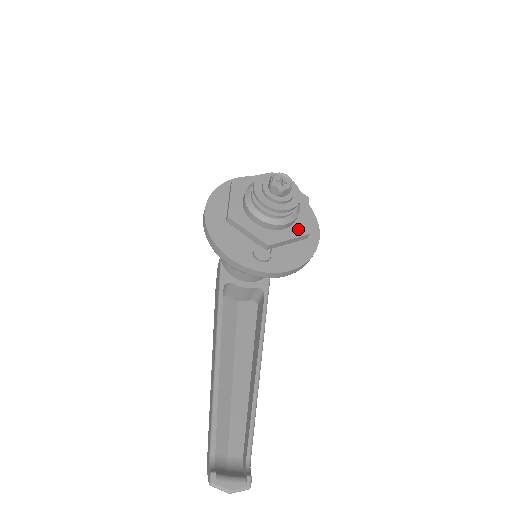
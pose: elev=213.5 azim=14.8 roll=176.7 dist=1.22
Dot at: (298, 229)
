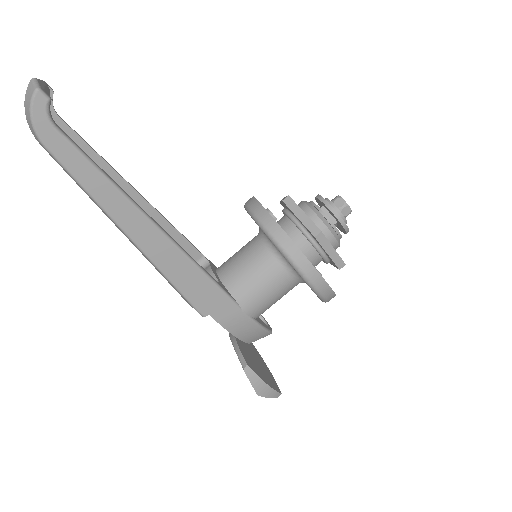
Dot at: occluded
